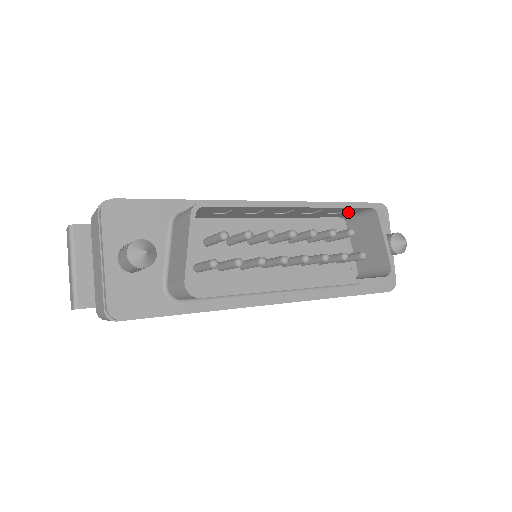
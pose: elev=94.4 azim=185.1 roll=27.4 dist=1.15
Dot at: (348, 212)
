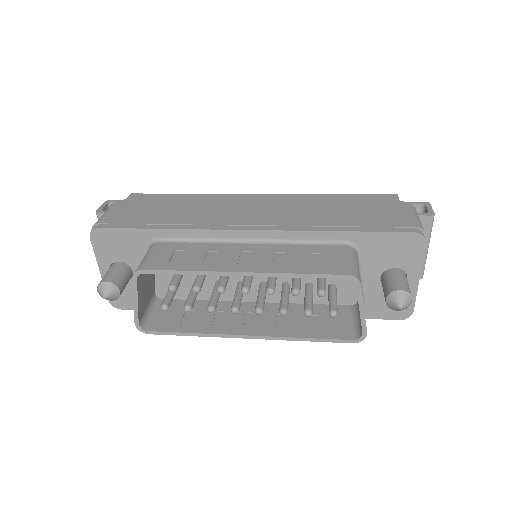
Dot at: (333, 263)
